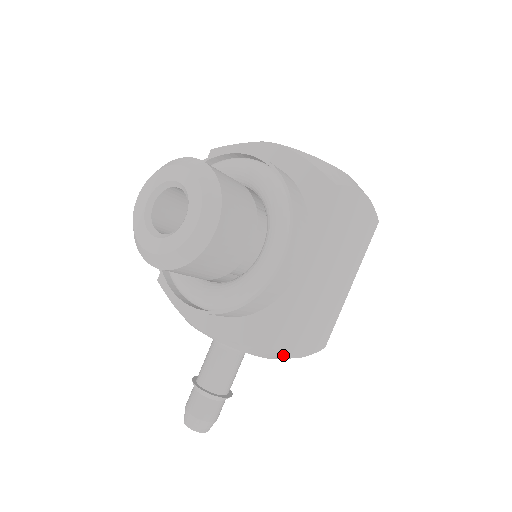
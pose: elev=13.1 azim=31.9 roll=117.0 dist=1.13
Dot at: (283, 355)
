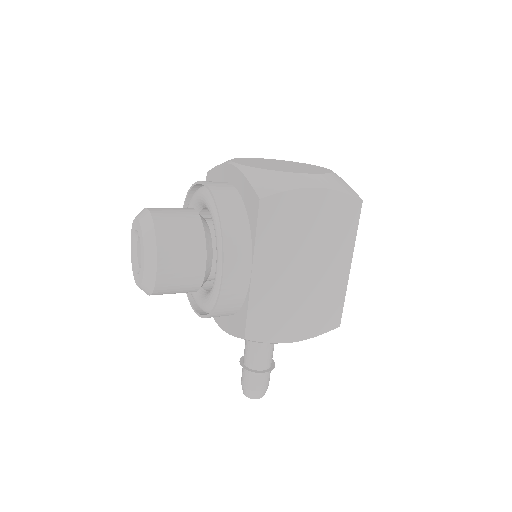
Dot at: occluded
